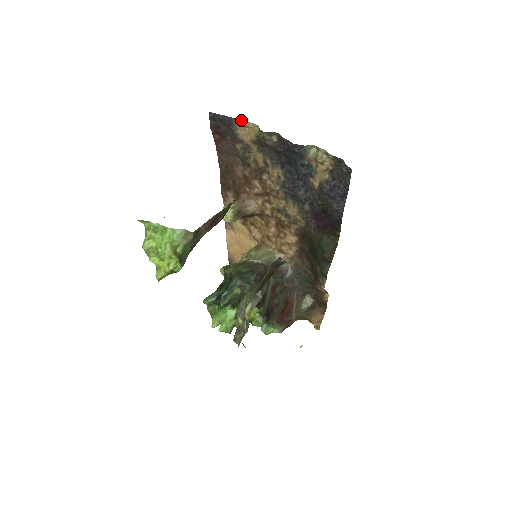
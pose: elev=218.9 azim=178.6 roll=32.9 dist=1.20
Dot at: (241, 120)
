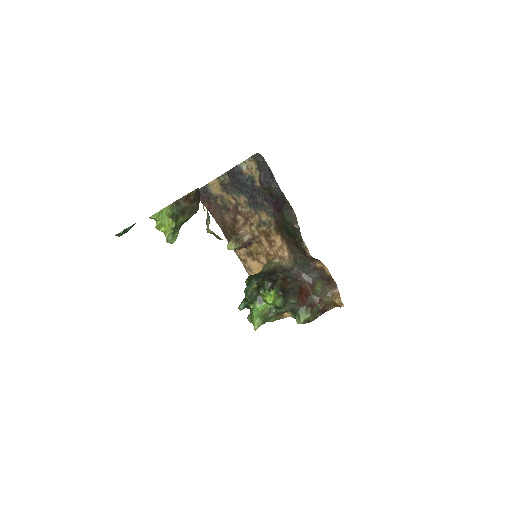
Dot at: (210, 183)
